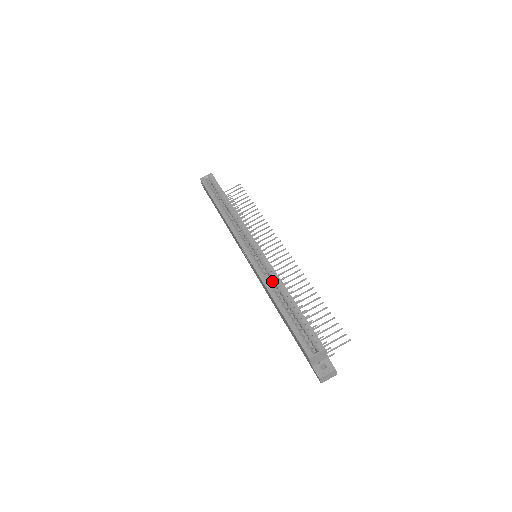
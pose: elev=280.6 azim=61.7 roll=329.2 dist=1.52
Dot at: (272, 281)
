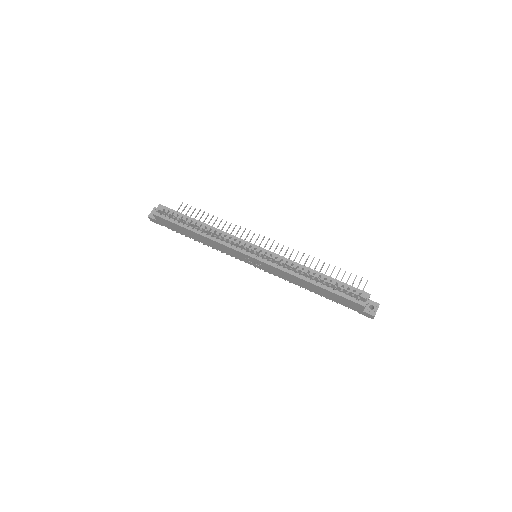
Dot at: (291, 268)
